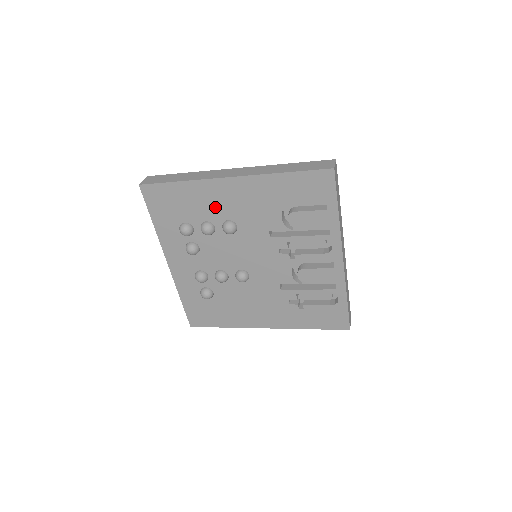
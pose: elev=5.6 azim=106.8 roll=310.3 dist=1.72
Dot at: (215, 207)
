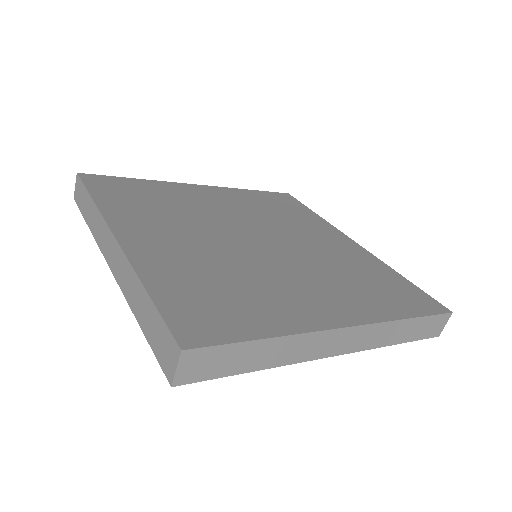
Dot at: occluded
